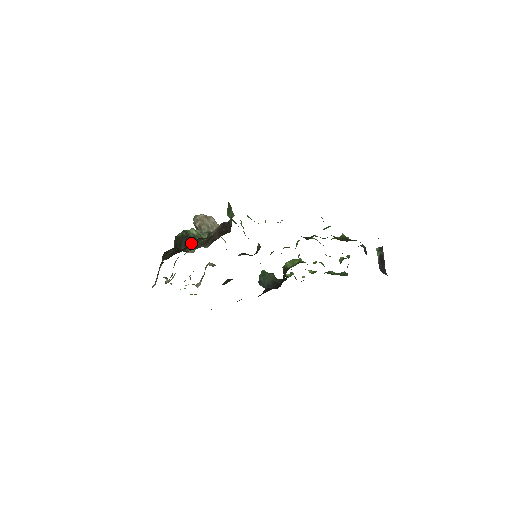
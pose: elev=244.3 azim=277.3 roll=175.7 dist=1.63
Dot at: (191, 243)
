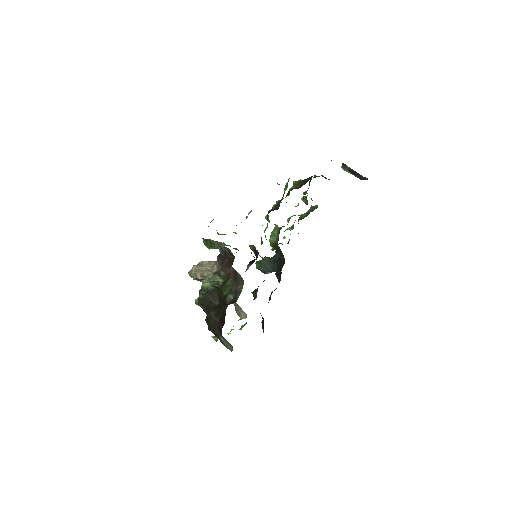
Dot at: (218, 293)
